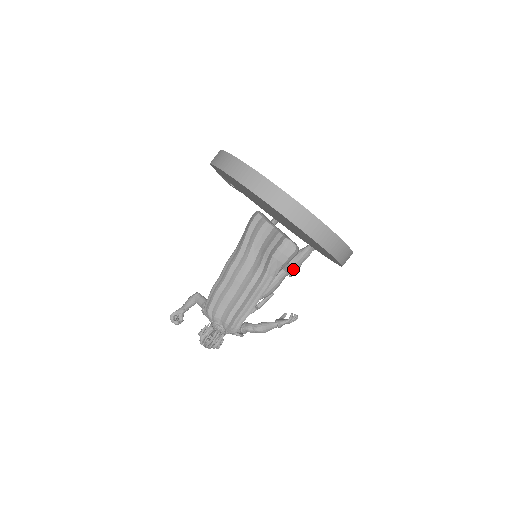
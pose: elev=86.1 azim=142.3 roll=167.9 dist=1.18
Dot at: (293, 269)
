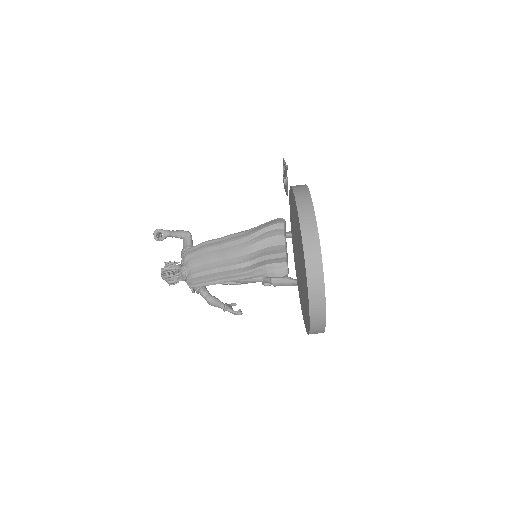
Dot at: (270, 283)
